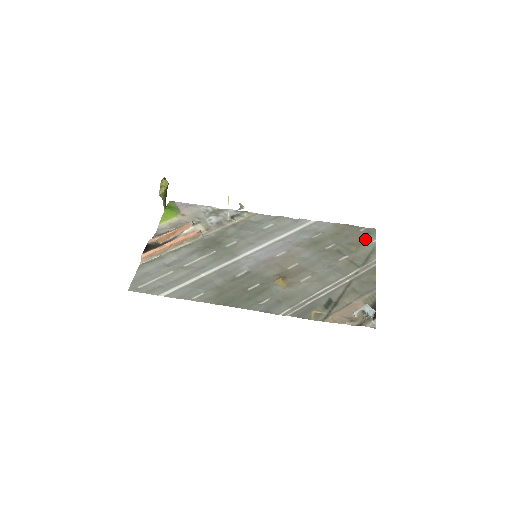
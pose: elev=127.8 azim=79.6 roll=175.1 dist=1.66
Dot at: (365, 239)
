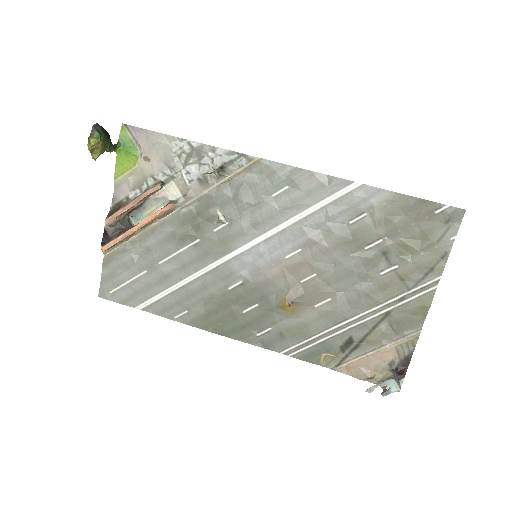
Dot at: (437, 234)
